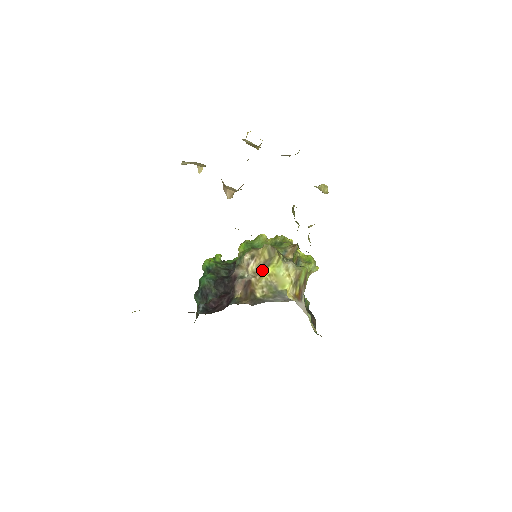
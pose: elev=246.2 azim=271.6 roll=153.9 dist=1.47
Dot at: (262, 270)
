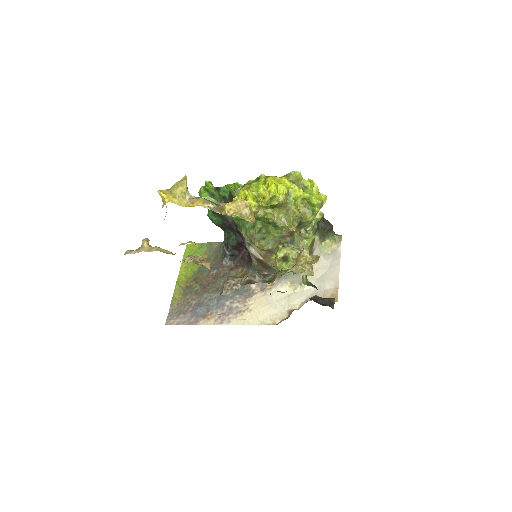
Dot at: (267, 258)
